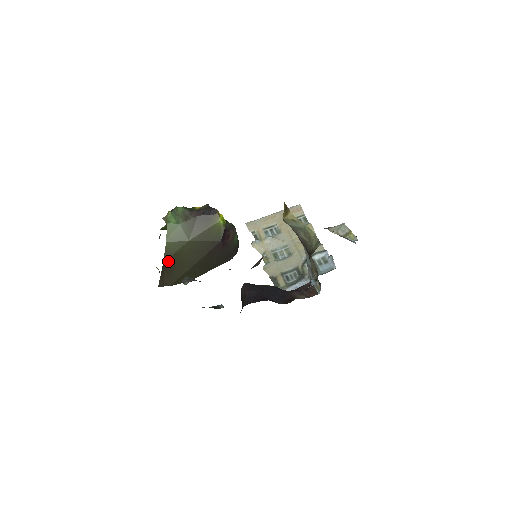
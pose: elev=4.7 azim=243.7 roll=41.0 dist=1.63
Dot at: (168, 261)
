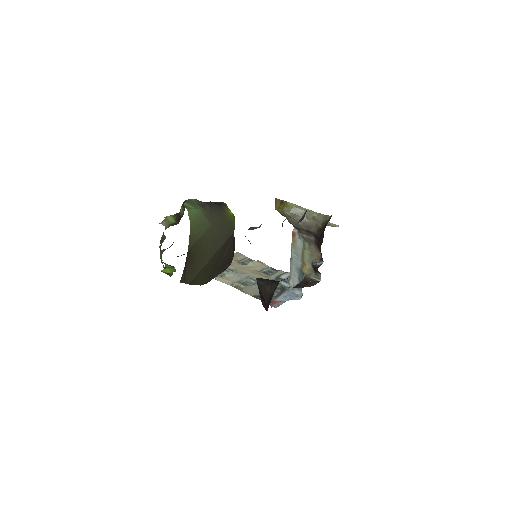
Dot at: (192, 248)
